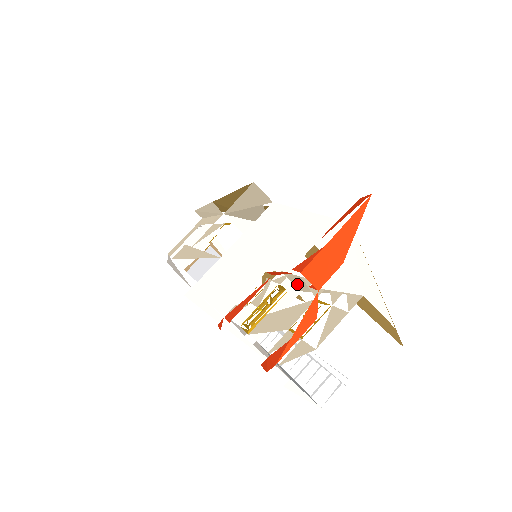
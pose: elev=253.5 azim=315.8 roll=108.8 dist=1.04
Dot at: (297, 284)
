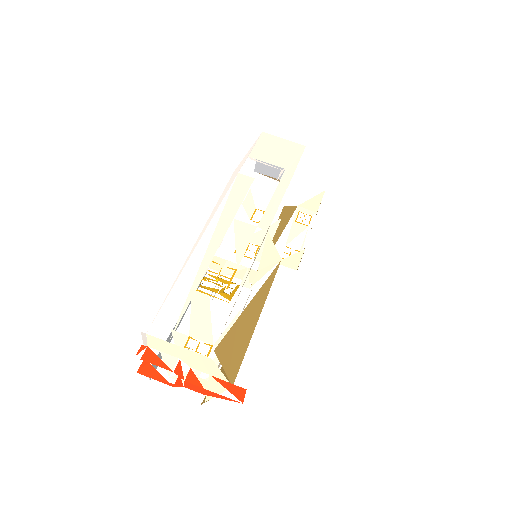
Dot at: occluded
